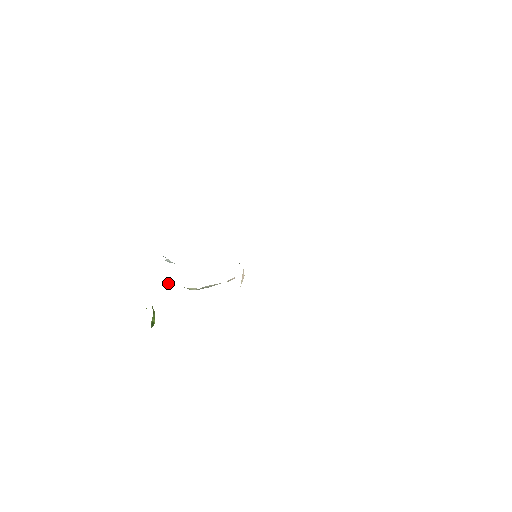
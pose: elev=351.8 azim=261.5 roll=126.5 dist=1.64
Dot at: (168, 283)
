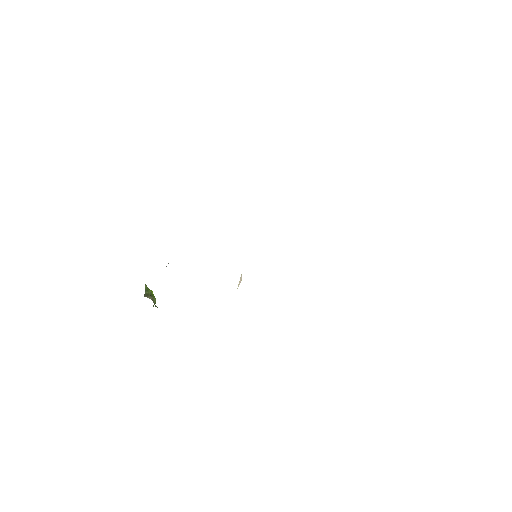
Dot at: occluded
